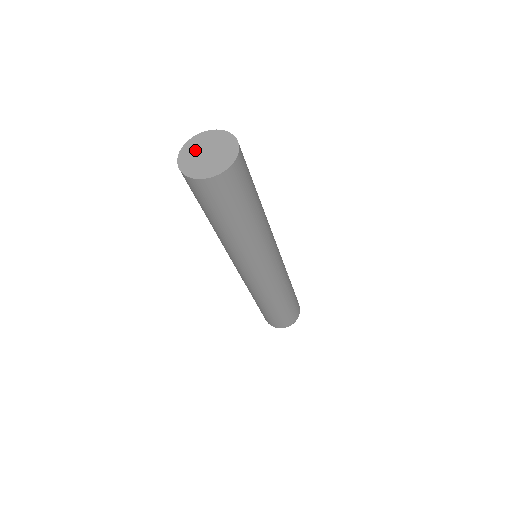
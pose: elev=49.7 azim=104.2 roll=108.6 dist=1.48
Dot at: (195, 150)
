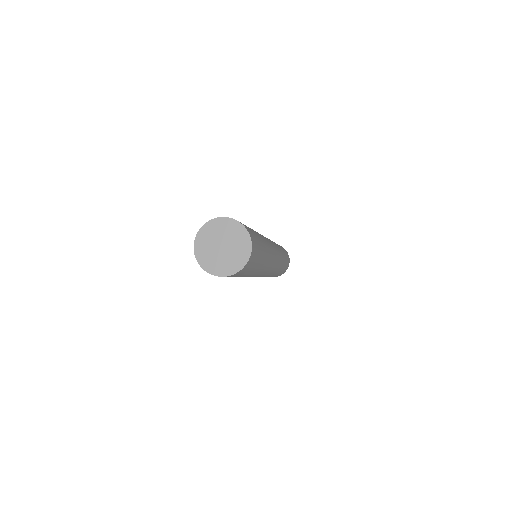
Dot at: (209, 241)
